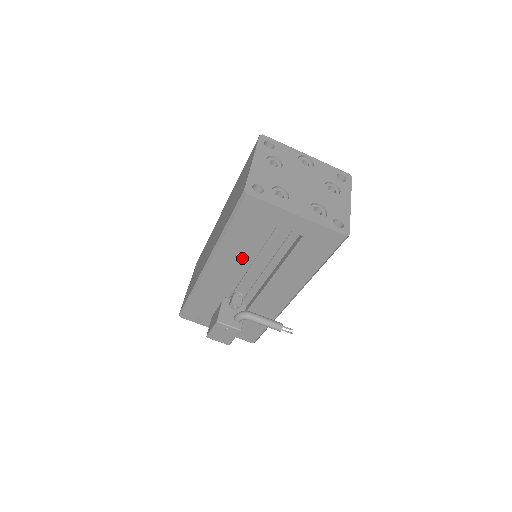
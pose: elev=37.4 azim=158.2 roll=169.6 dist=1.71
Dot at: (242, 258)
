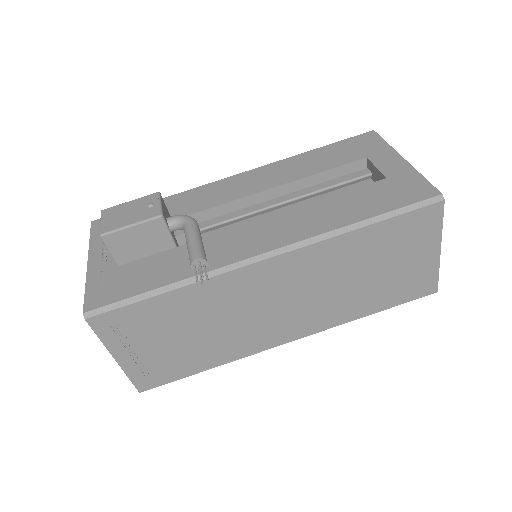
Dot at: (285, 179)
